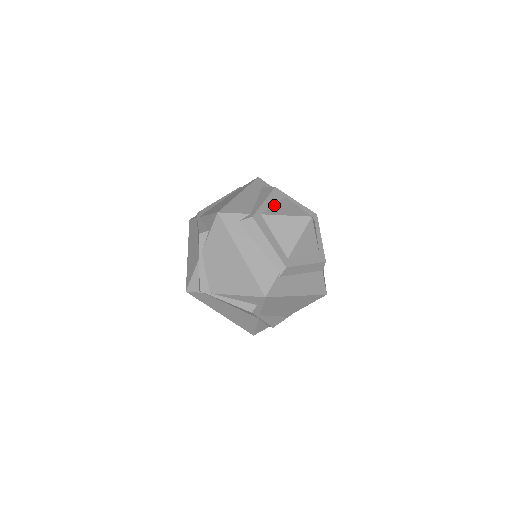
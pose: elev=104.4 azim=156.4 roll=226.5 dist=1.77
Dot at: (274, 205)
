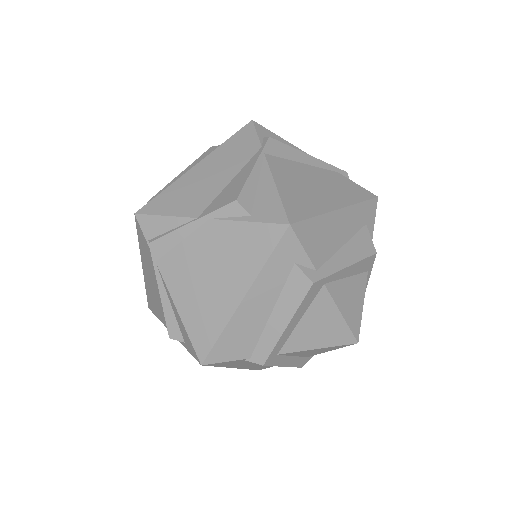
Dot at: (348, 278)
